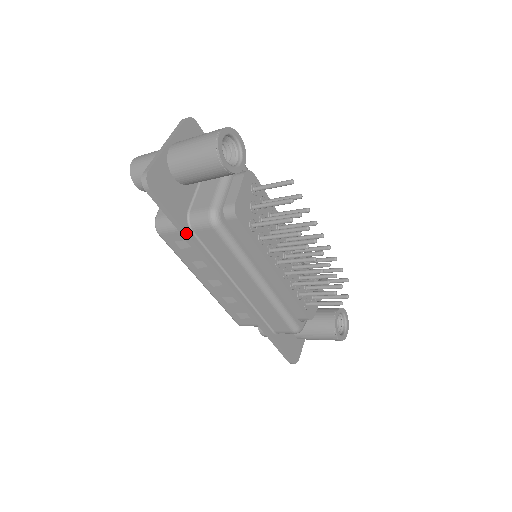
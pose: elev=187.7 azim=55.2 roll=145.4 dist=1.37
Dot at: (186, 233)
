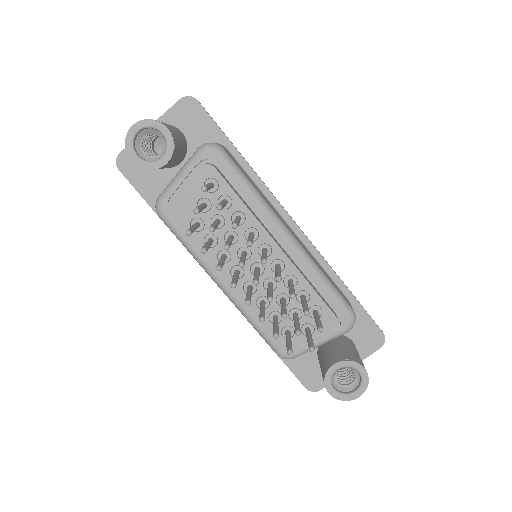
Dot at: occluded
